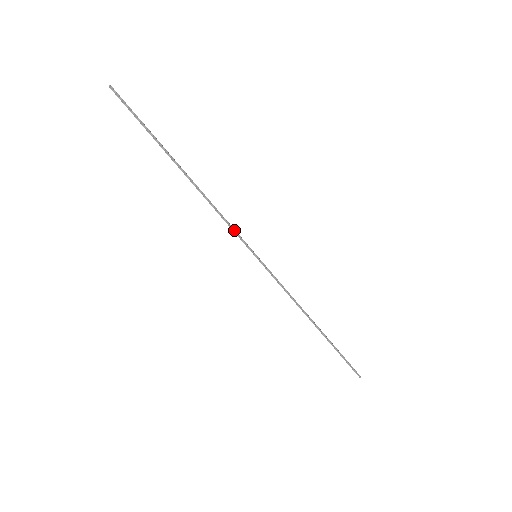
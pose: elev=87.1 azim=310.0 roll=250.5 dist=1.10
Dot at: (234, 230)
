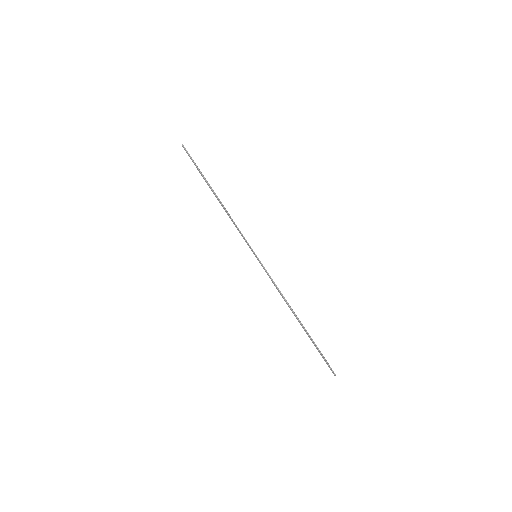
Dot at: occluded
